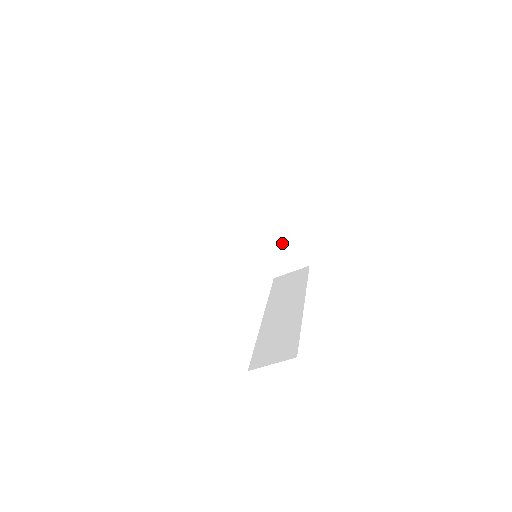
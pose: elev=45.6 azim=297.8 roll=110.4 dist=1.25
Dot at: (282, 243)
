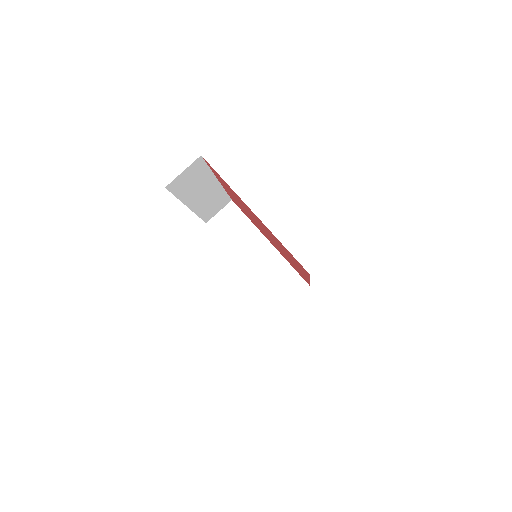
Dot at: (280, 273)
